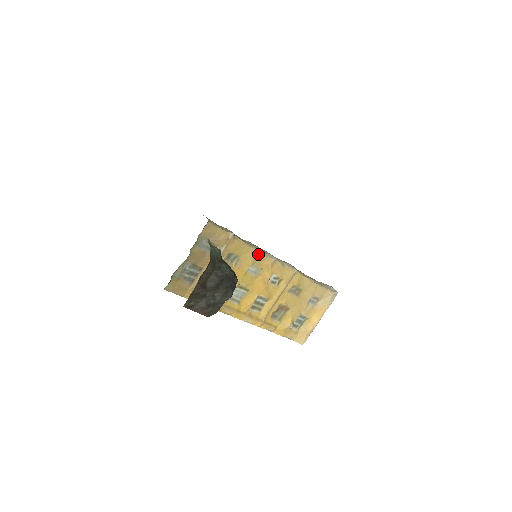
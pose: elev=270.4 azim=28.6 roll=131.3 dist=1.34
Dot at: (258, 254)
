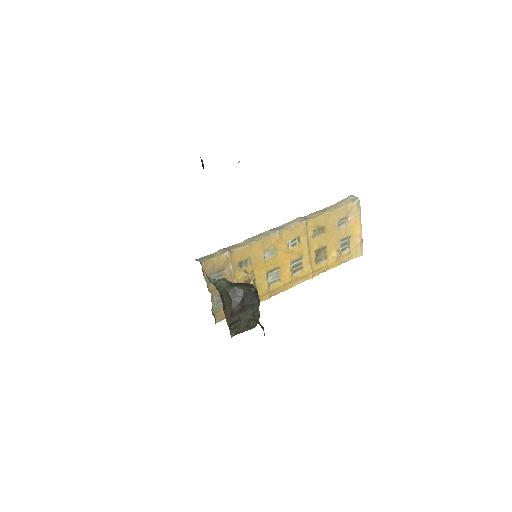
Dot at: (261, 243)
